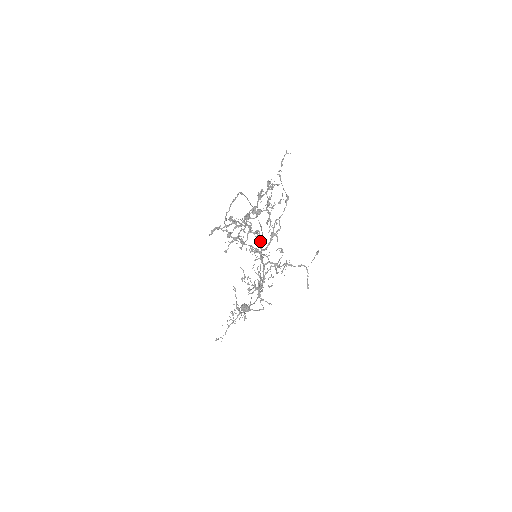
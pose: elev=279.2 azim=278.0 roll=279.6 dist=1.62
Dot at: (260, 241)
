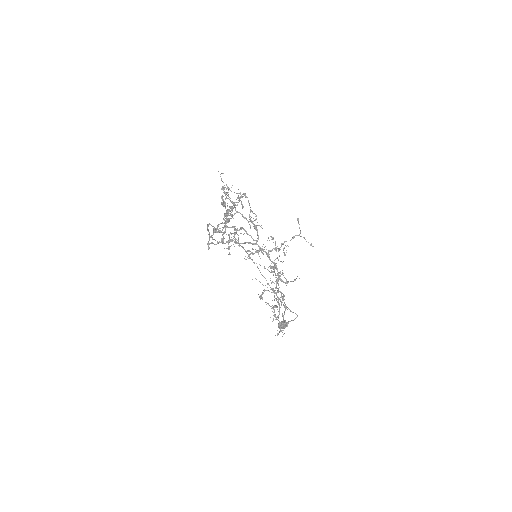
Dot at: (249, 235)
